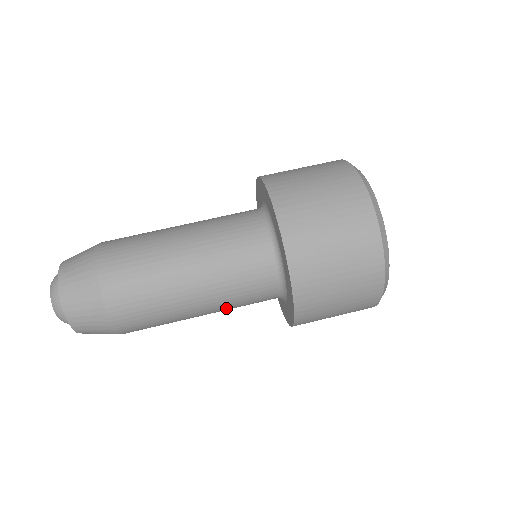
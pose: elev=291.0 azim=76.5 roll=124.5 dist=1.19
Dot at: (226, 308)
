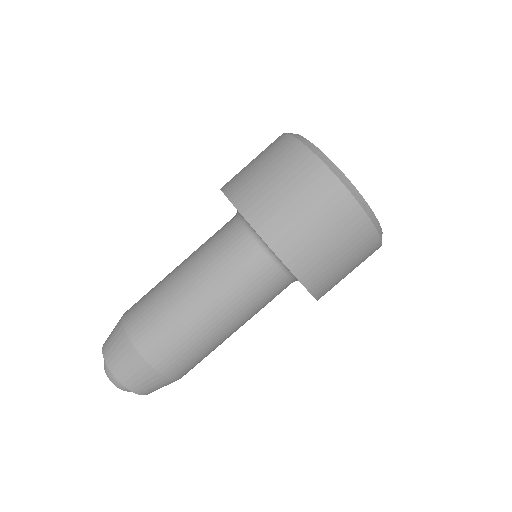
Dot at: (251, 314)
